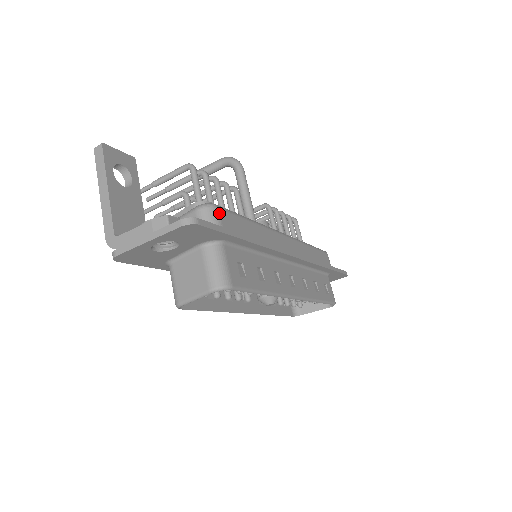
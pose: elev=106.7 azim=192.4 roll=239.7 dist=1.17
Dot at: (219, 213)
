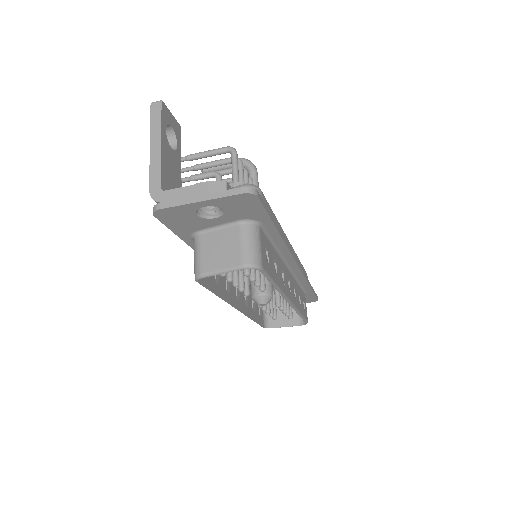
Dot at: (262, 196)
